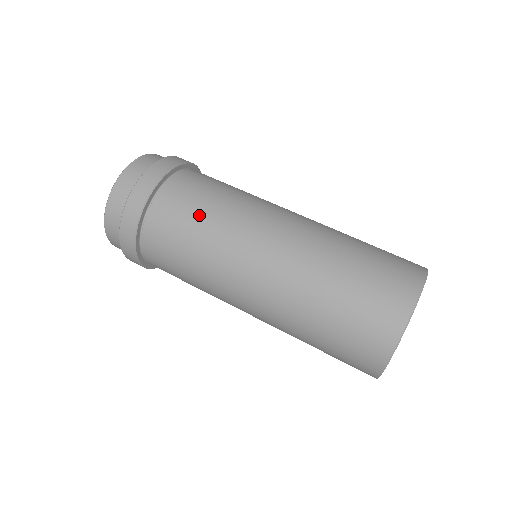
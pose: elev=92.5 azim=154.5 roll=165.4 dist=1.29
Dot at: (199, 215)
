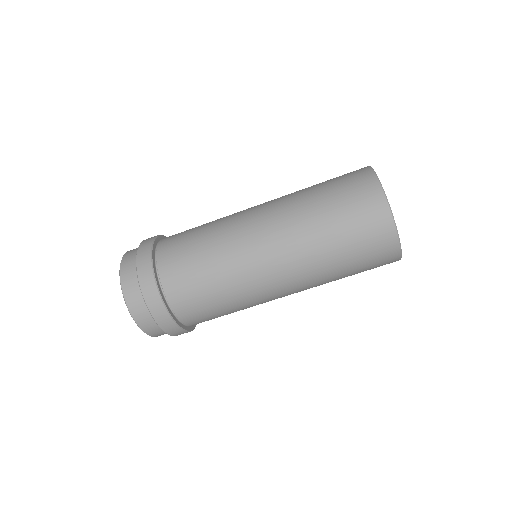
Dot at: (198, 253)
